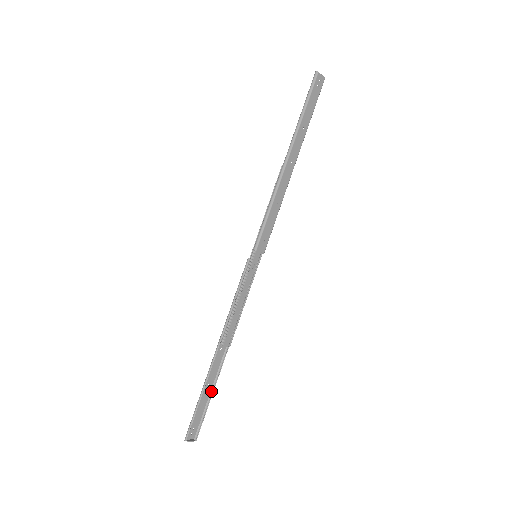
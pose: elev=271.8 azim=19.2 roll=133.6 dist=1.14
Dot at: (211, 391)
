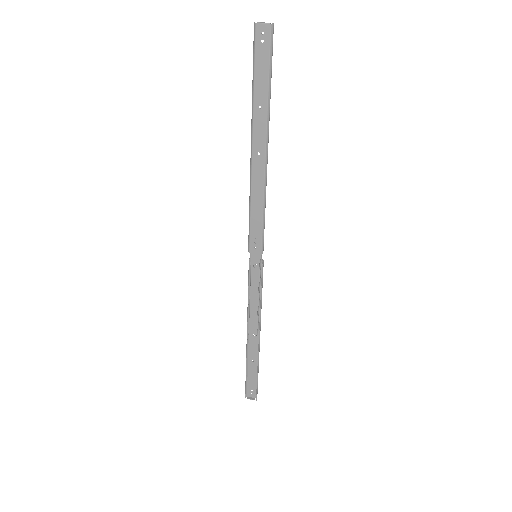
Dot at: (258, 366)
